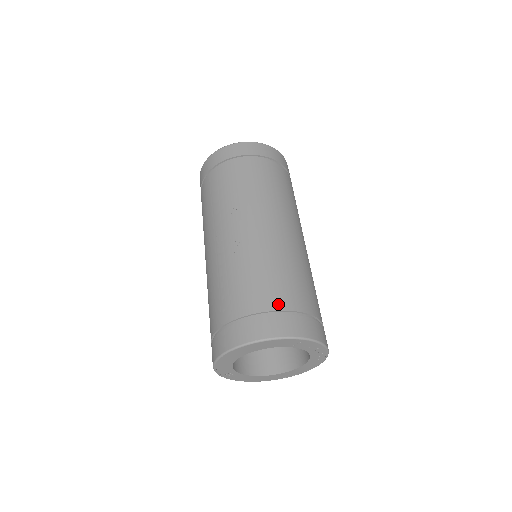
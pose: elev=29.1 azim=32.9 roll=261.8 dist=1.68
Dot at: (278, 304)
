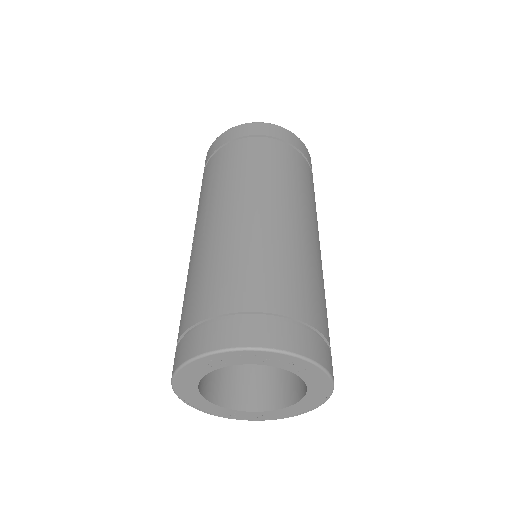
Dot at: (197, 315)
